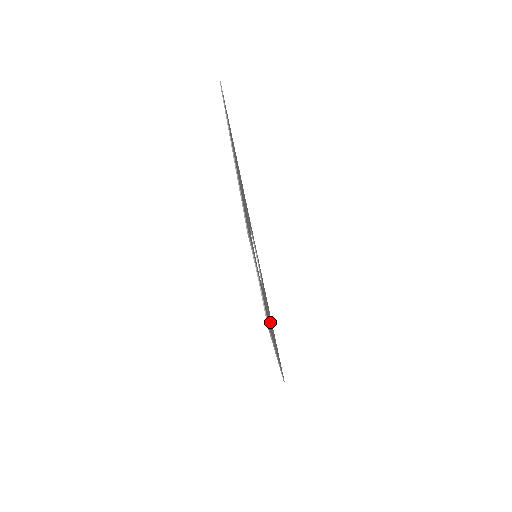
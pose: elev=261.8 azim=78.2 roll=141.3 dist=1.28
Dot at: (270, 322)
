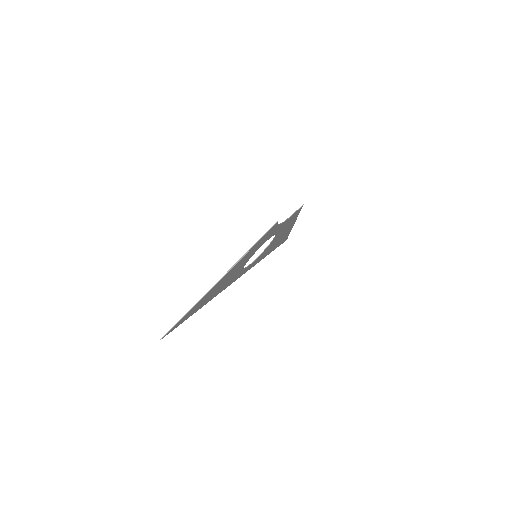
Dot at: (233, 272)
